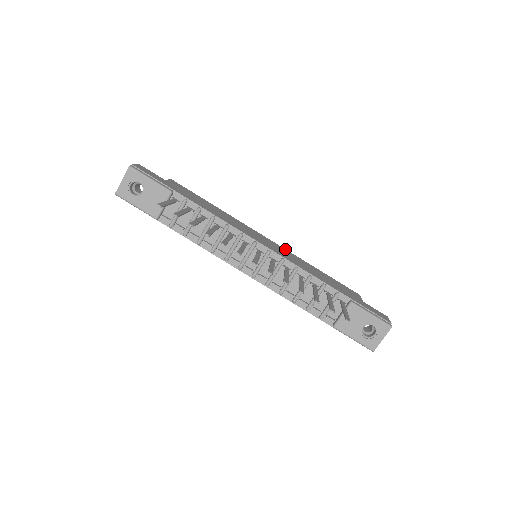
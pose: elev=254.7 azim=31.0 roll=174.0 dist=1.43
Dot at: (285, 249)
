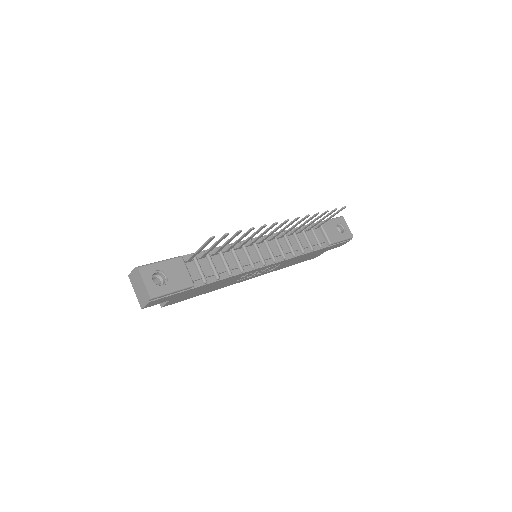
Dot at: occluded
